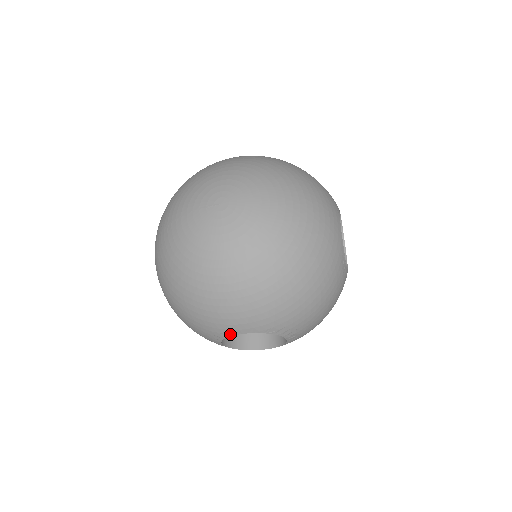
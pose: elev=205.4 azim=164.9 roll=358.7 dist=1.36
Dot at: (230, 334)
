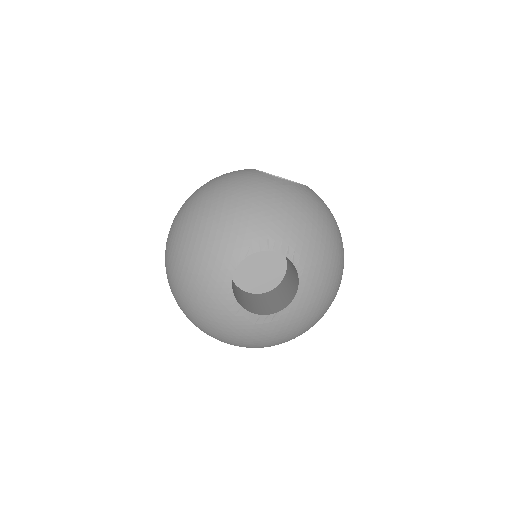
Dot at: (229, 289)
